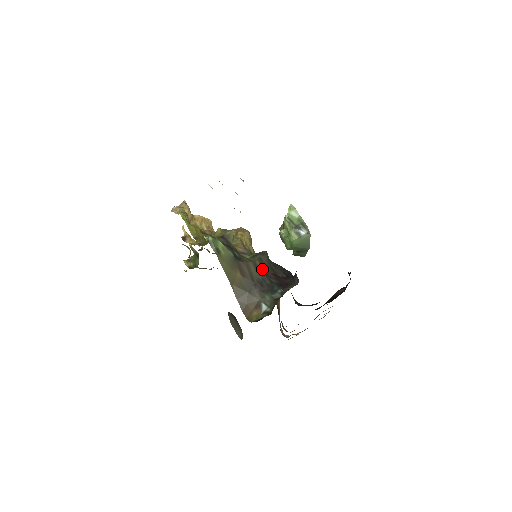
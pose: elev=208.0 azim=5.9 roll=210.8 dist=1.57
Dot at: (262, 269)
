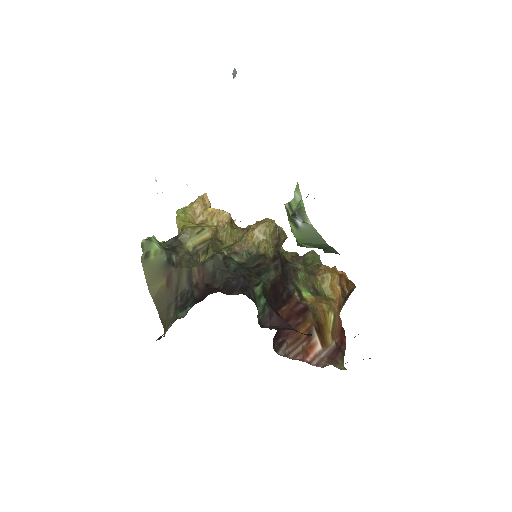
Dot at: (197, 277)
